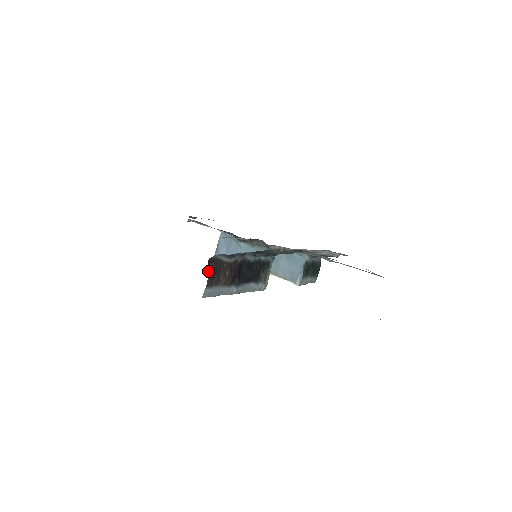
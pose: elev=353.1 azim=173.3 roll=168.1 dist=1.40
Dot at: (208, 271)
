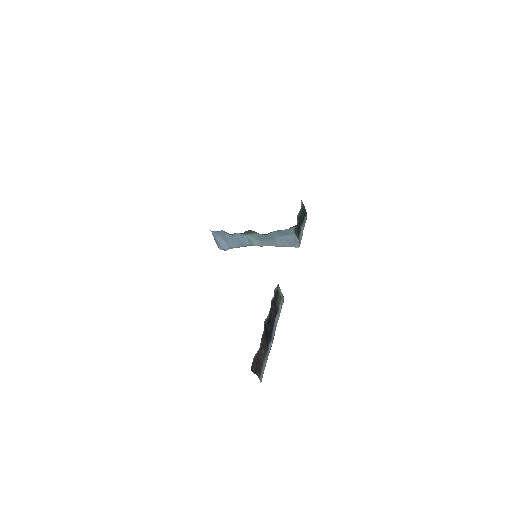
Dot at: (254, 373)
